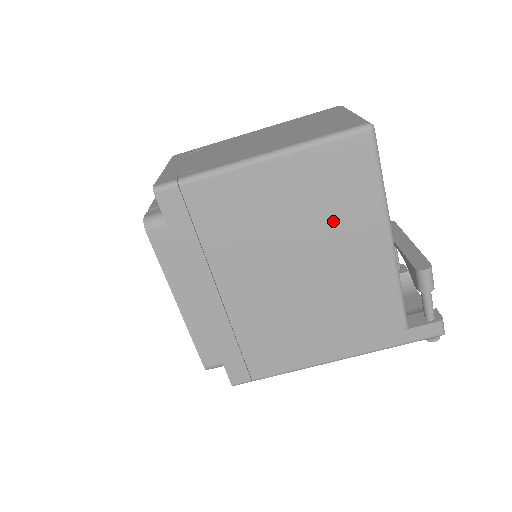
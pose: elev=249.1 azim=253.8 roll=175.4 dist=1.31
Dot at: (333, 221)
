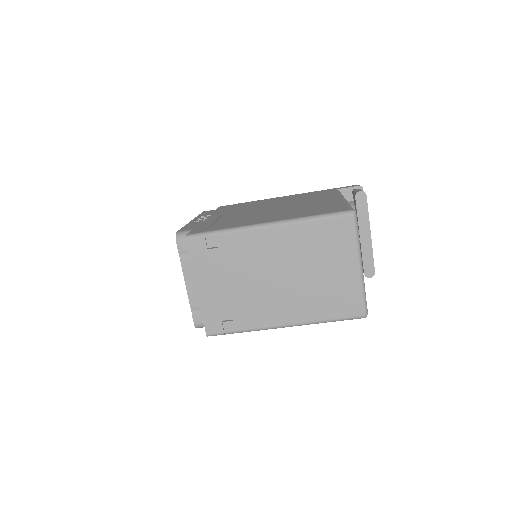
Dot at: occluded
